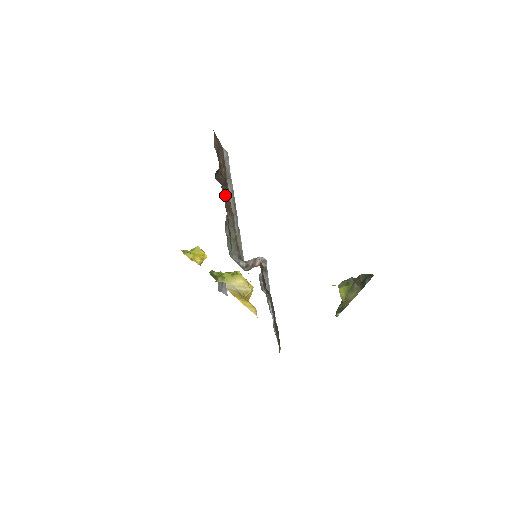
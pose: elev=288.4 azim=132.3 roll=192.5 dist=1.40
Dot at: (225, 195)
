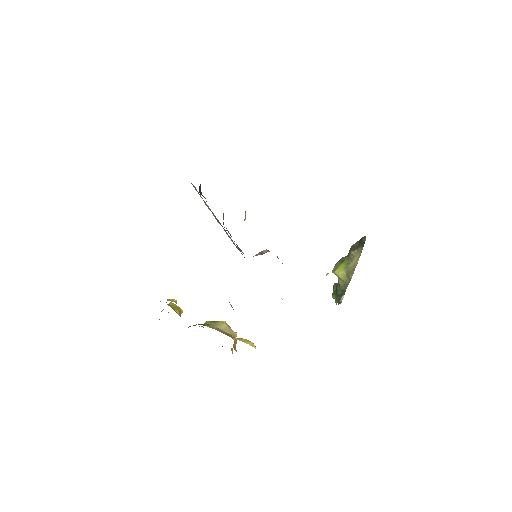
Dot at: occluded
